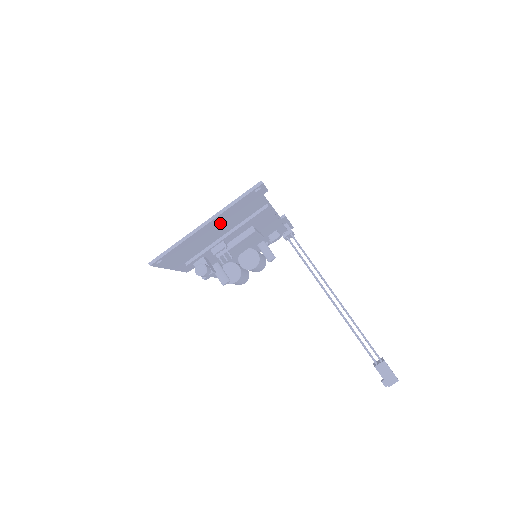
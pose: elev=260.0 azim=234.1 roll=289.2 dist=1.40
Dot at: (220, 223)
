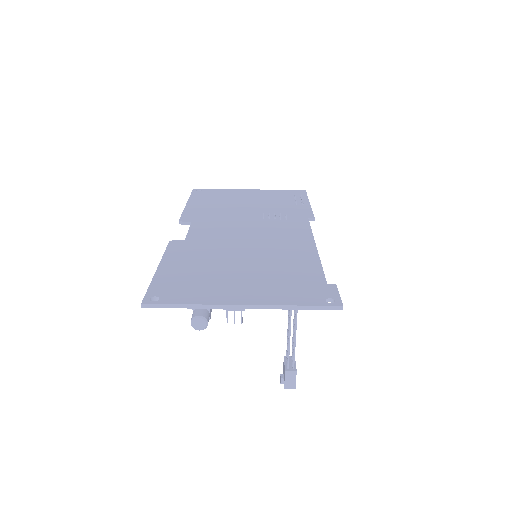
Dot at: (256, 291)
